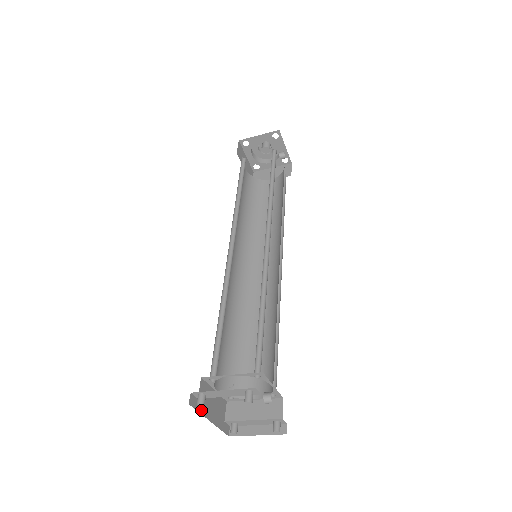
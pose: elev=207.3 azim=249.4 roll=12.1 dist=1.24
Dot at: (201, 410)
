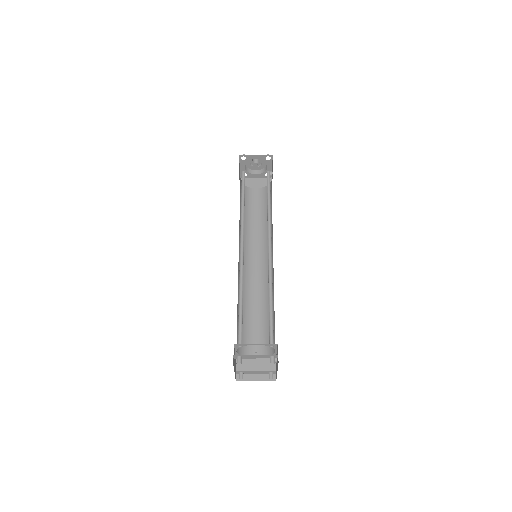
Dot at: occluded
